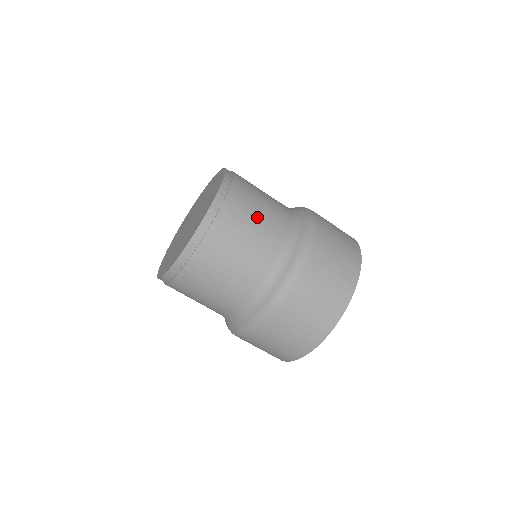
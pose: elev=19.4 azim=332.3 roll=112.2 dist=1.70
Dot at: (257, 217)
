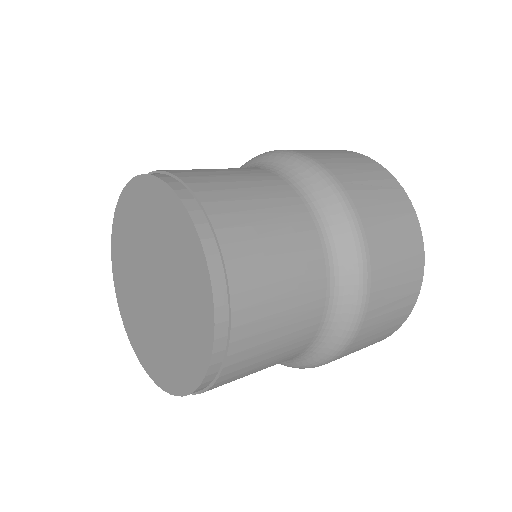
Dot at: (280, 258)
